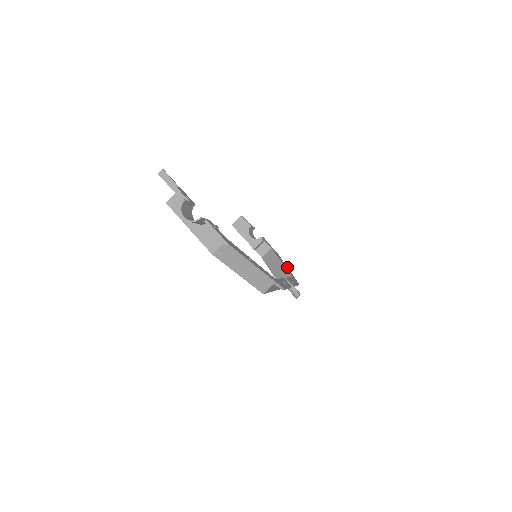
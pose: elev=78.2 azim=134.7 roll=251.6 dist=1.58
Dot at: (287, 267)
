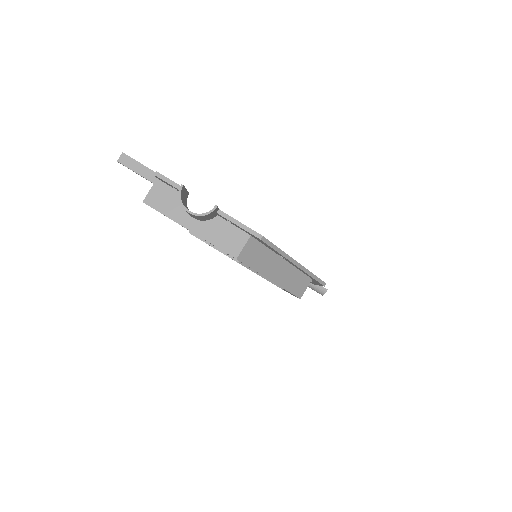
Dot at: occluded
